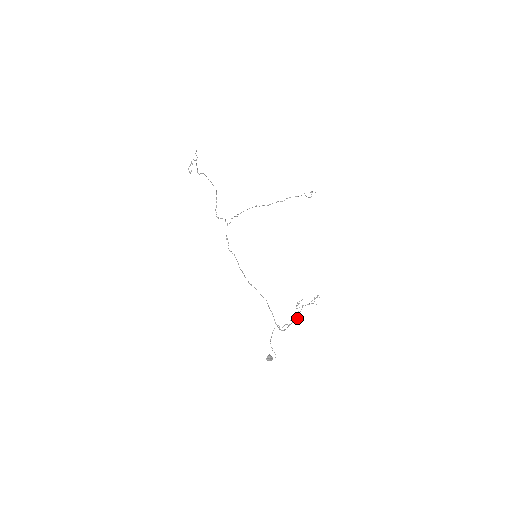
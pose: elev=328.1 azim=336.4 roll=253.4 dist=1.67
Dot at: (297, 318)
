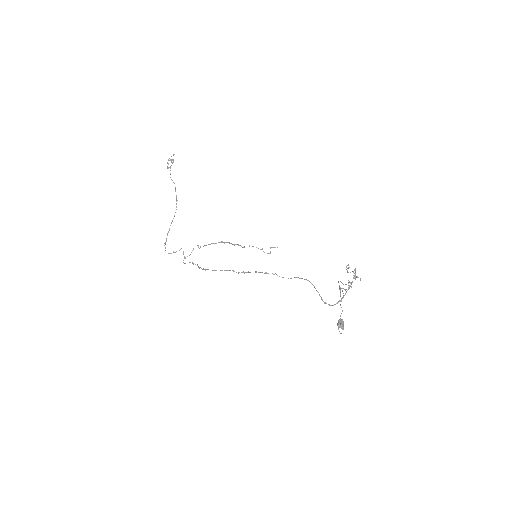
Dot at: occluded
